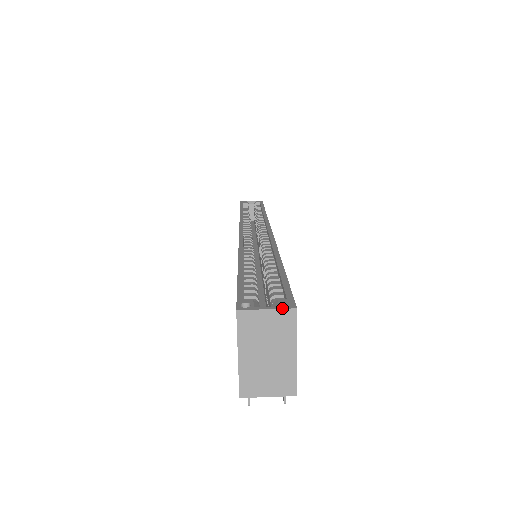
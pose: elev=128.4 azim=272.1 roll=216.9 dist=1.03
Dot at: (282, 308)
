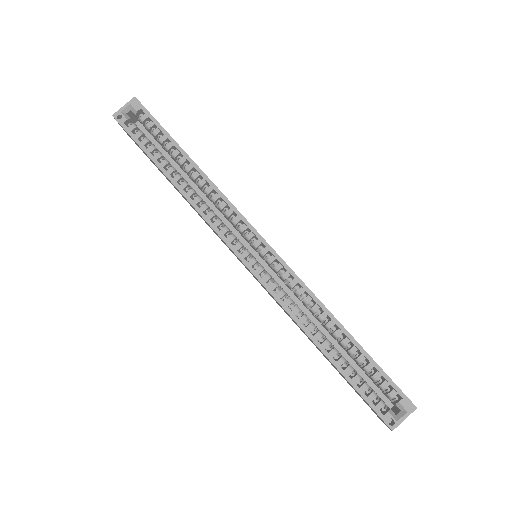
Dot at: occluded
